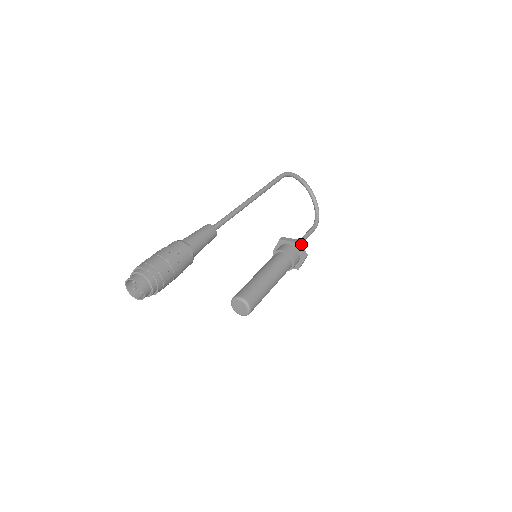
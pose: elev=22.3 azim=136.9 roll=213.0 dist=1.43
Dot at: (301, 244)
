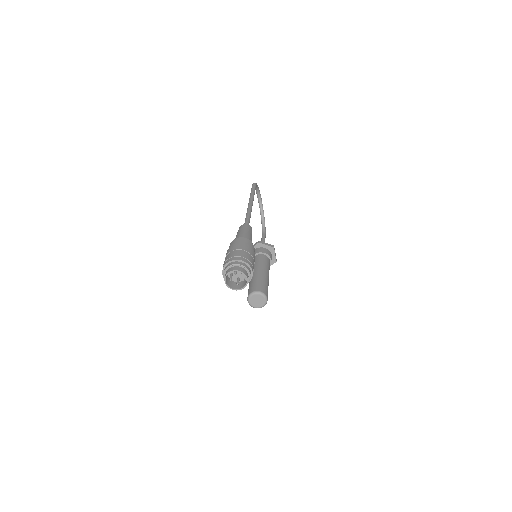
Dot at: occluded
